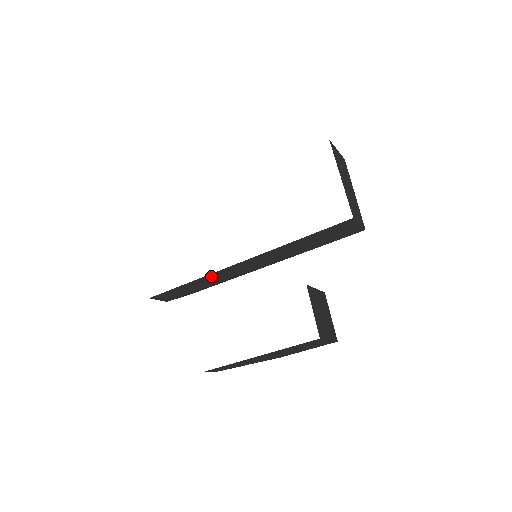
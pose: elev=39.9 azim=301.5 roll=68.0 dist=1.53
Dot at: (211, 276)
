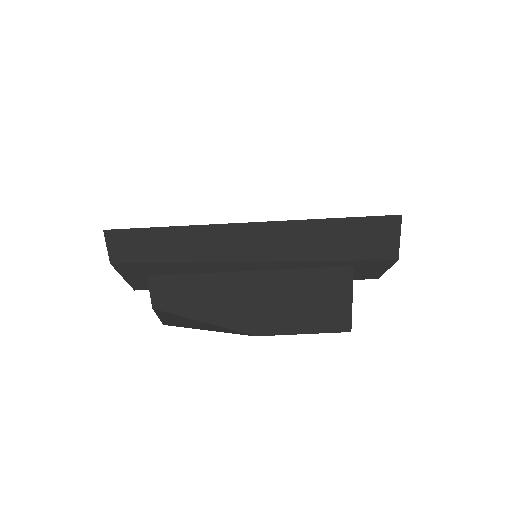
Dot at: (202, 233)
